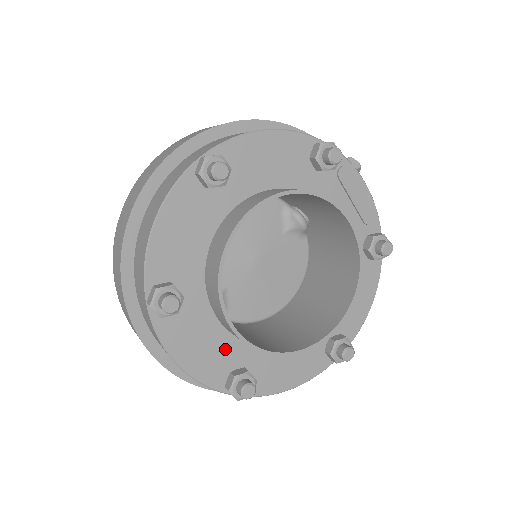
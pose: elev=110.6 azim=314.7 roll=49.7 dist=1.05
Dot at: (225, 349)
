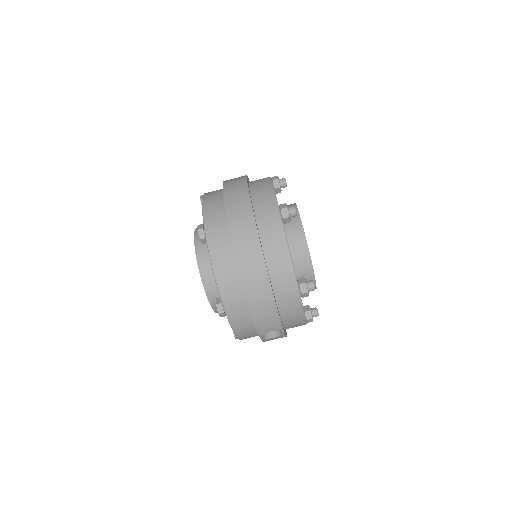
Dot at: occluded
